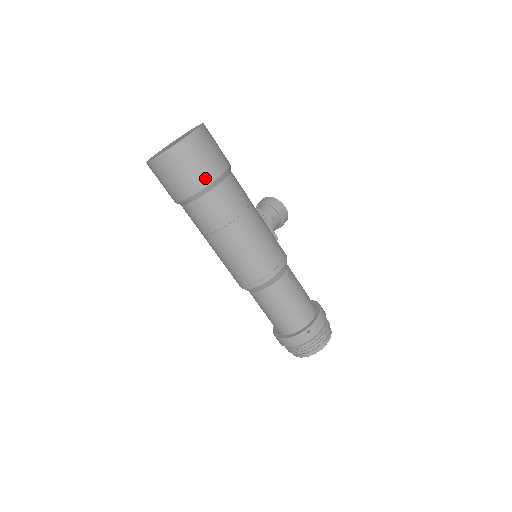
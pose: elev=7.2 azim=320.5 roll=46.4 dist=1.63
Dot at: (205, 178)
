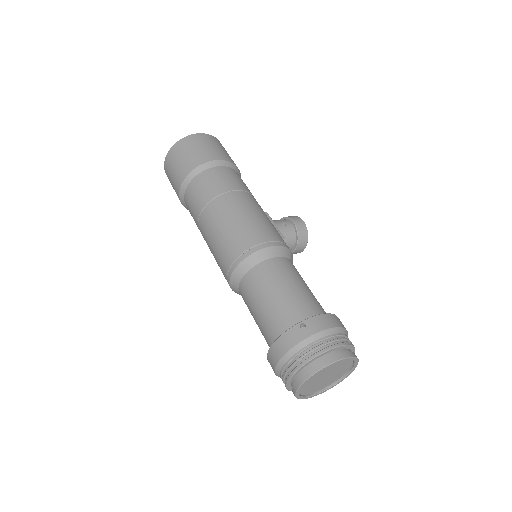
Dot at: (201, 159)
